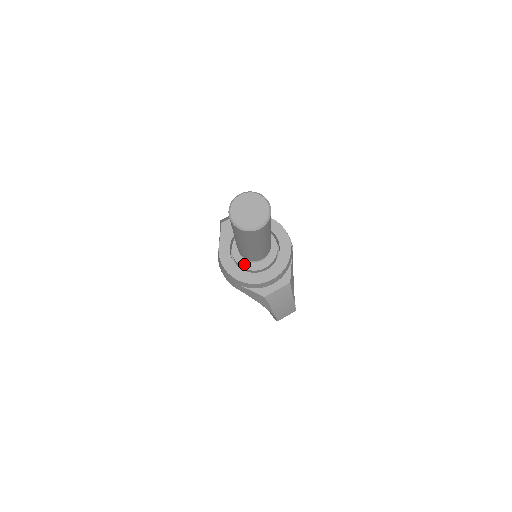
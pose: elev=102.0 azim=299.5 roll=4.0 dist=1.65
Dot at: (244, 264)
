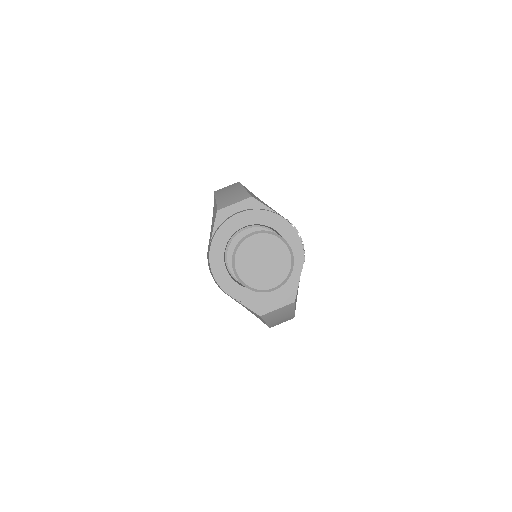
Dot at: occluded
